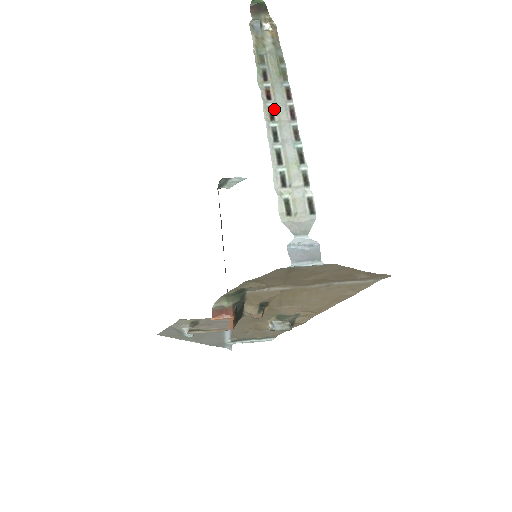
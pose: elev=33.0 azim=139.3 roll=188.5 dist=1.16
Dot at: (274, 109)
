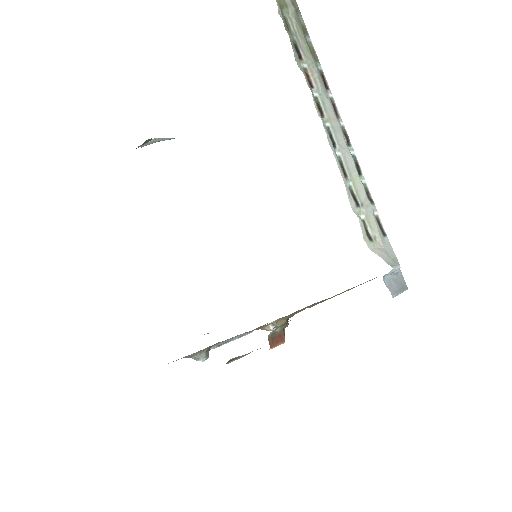
Dot at: (320, 102)
